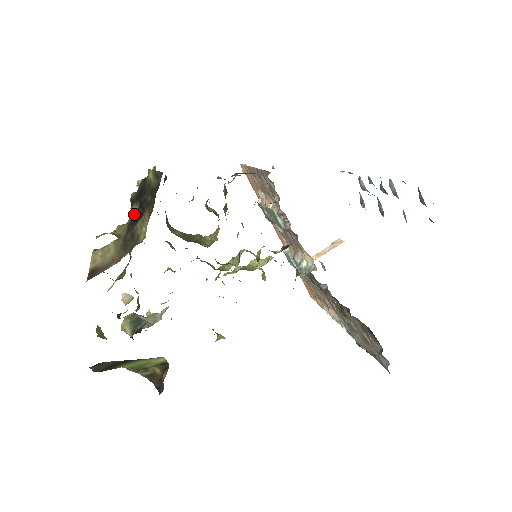
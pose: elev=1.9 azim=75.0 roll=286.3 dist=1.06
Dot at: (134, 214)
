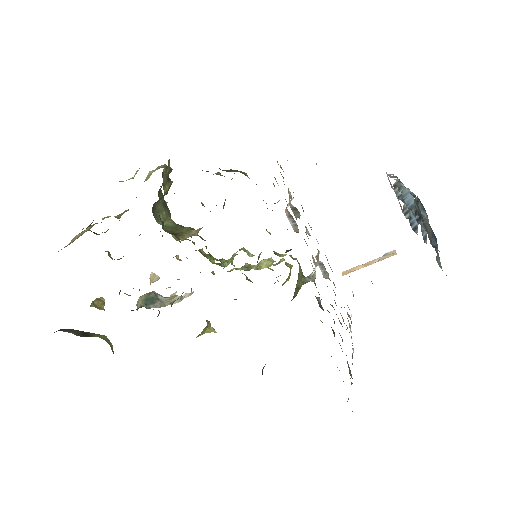
Dot at: occluded
